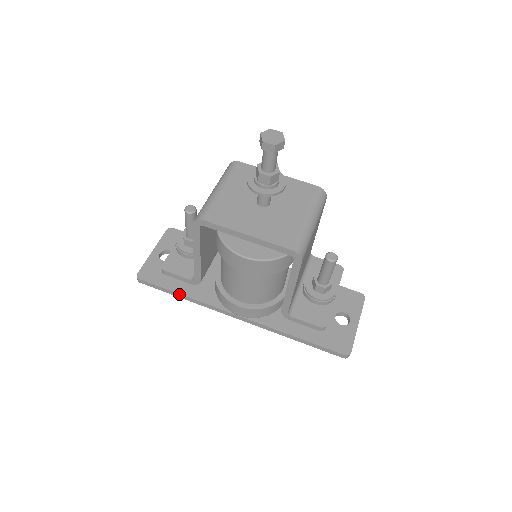
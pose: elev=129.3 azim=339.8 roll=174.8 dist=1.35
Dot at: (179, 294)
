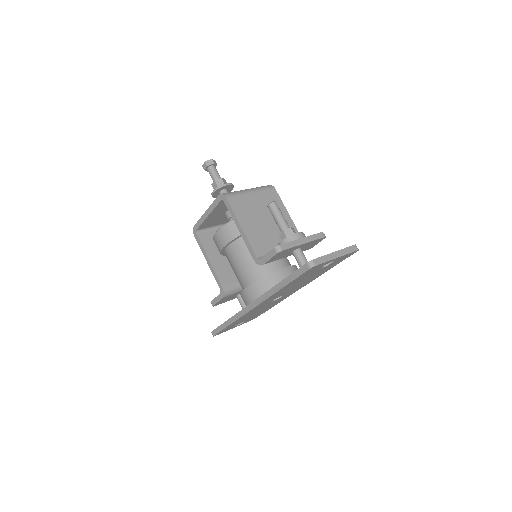
Dot at: (227, 321)
